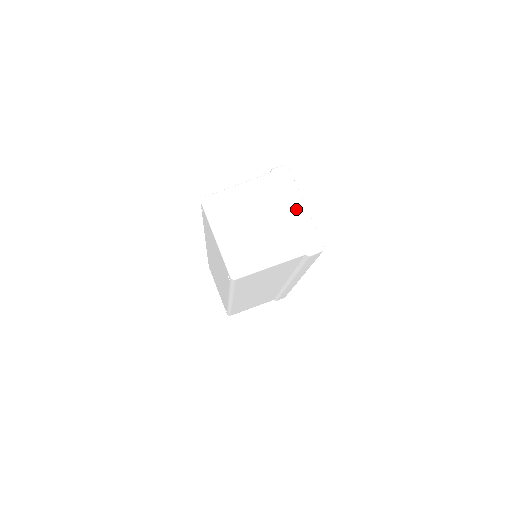
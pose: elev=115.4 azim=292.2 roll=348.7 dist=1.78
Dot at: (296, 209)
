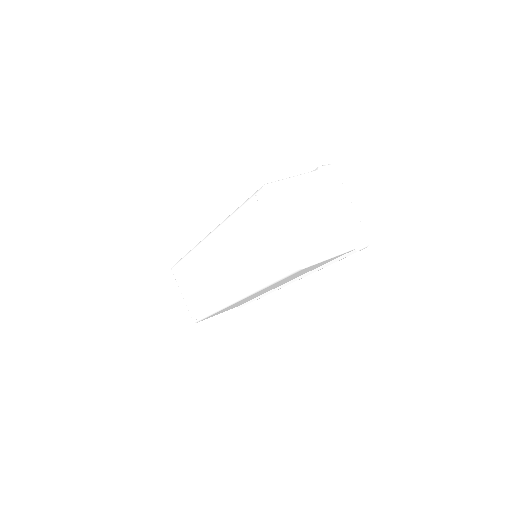
Dot at: (346, 206)
